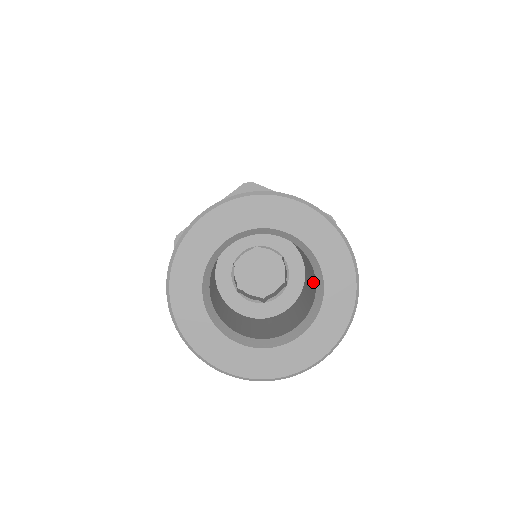
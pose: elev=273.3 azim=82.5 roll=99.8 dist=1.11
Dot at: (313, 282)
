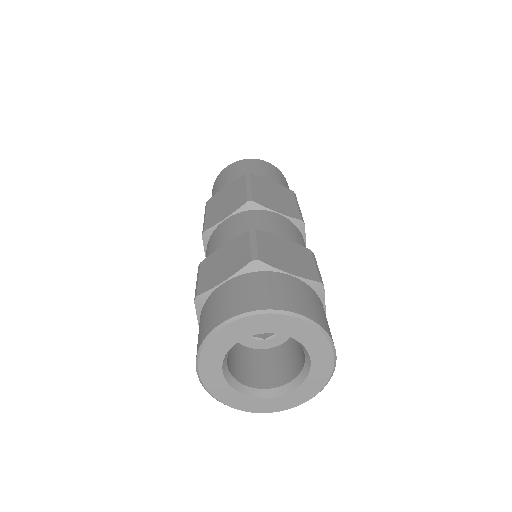
Dot at: (303, 351)
